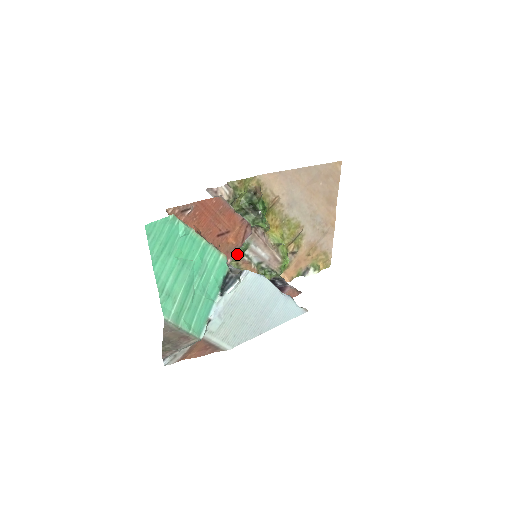
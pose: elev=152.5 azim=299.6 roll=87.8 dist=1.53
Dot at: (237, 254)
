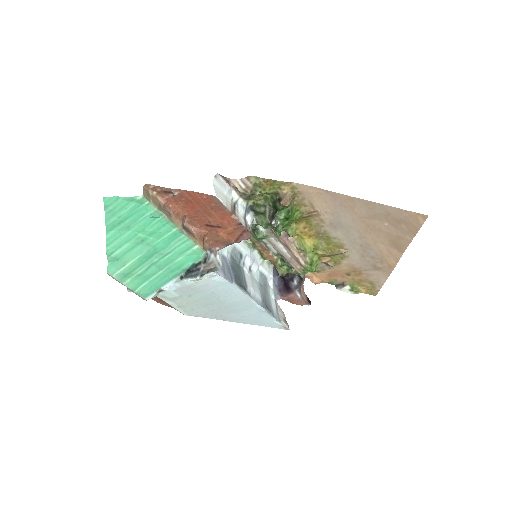
Dot at: (254, 237)
